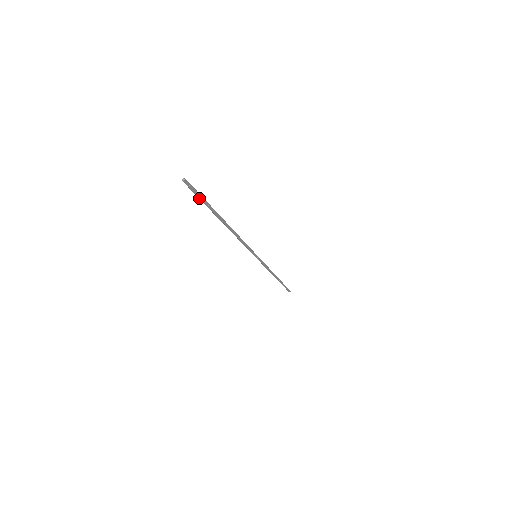
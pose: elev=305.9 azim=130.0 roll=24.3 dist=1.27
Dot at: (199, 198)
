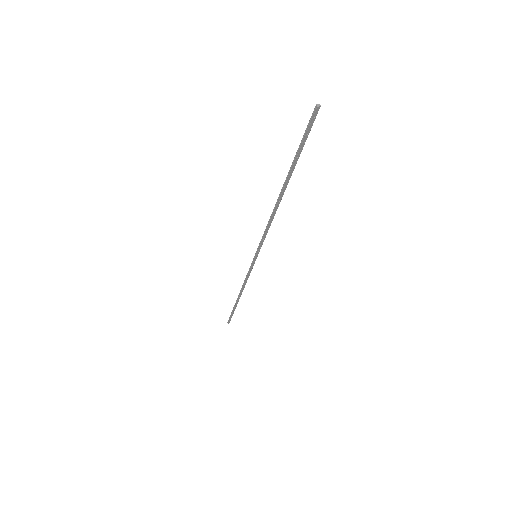
Dot at: (301, 141)
